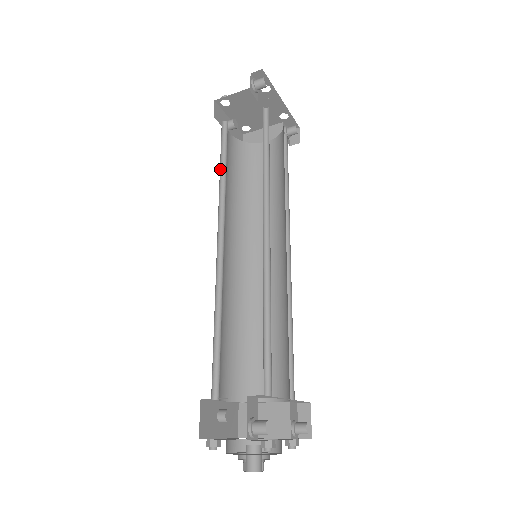
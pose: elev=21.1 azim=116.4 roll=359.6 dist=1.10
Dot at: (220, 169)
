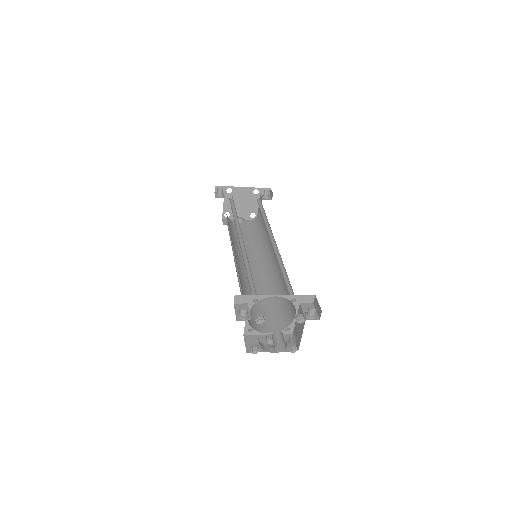
Dot at: occluded
